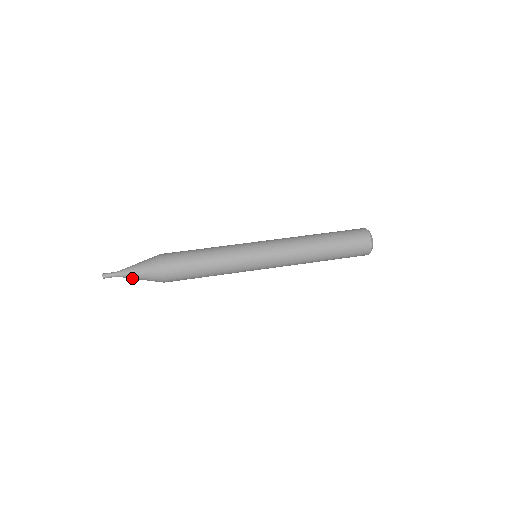
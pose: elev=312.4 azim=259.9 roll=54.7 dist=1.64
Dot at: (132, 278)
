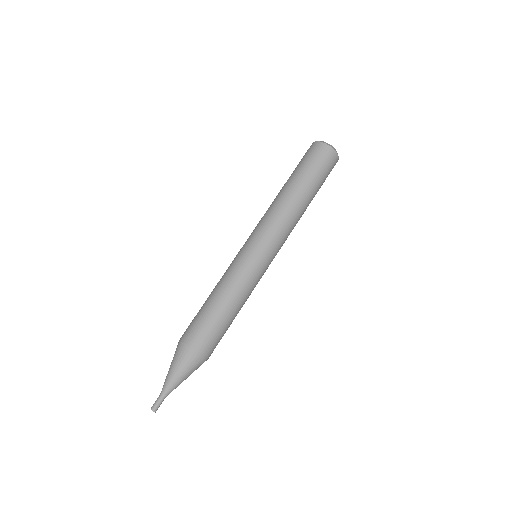
Dot at: occluded
